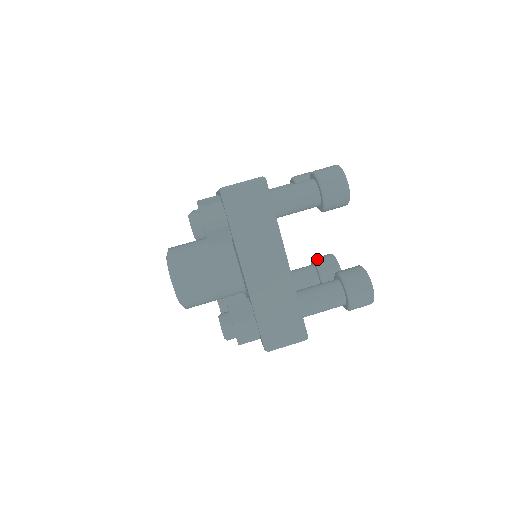
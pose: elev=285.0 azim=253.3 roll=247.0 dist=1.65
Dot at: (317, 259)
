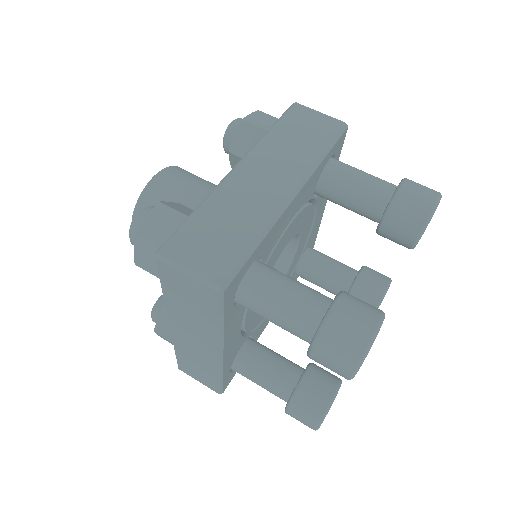
Dot at: (360, 281)
